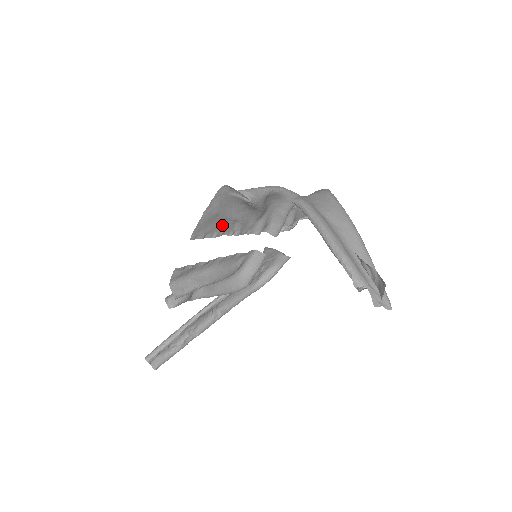
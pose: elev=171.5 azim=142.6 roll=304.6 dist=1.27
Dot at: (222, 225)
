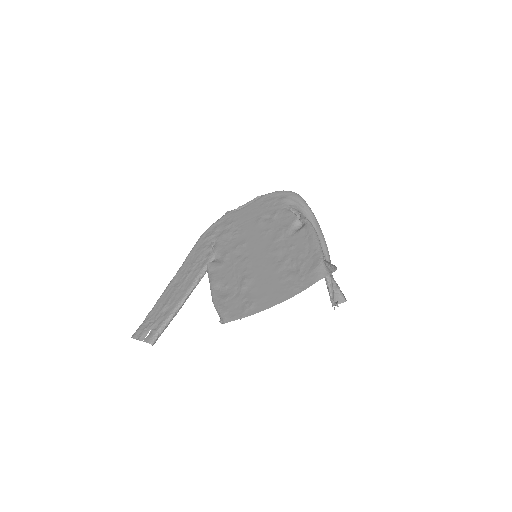
Dot at: (288, 266)
